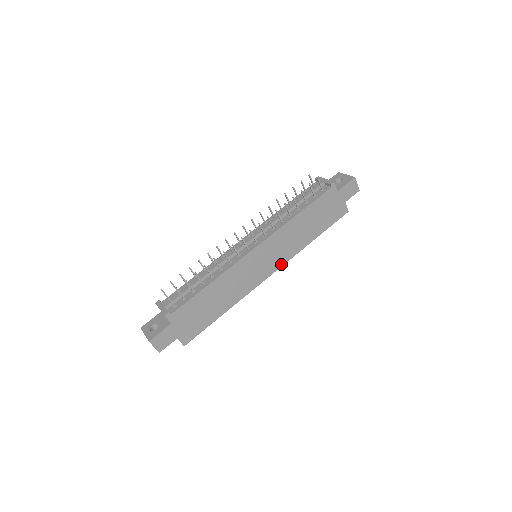
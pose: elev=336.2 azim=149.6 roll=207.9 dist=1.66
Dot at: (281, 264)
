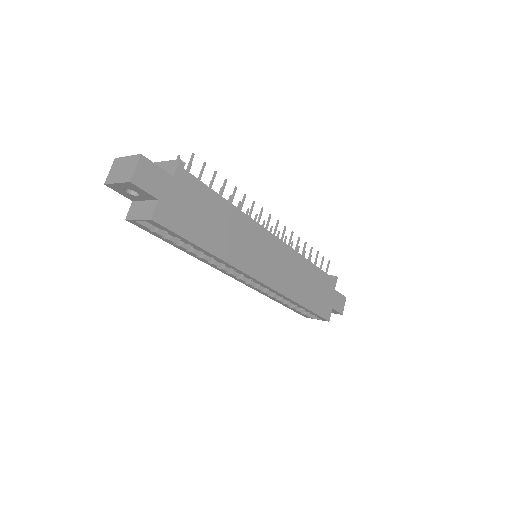
Dot at: (273, 286)
